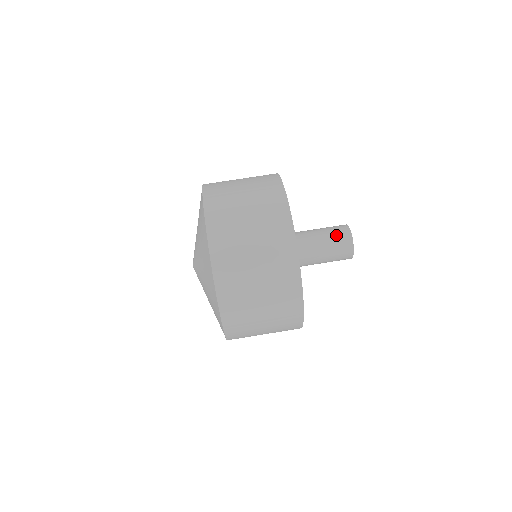
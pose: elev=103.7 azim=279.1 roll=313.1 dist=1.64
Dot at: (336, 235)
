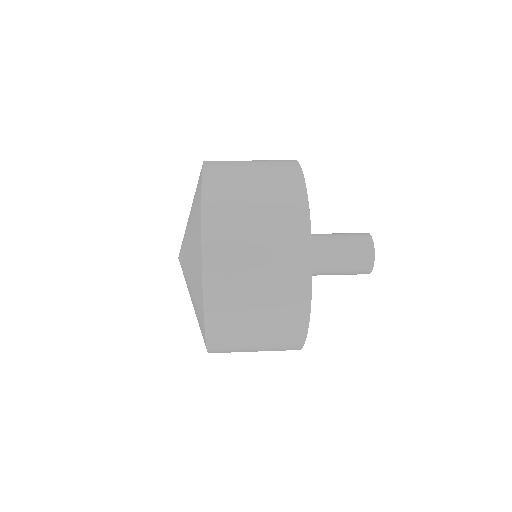
Dot at: (350, 233)
